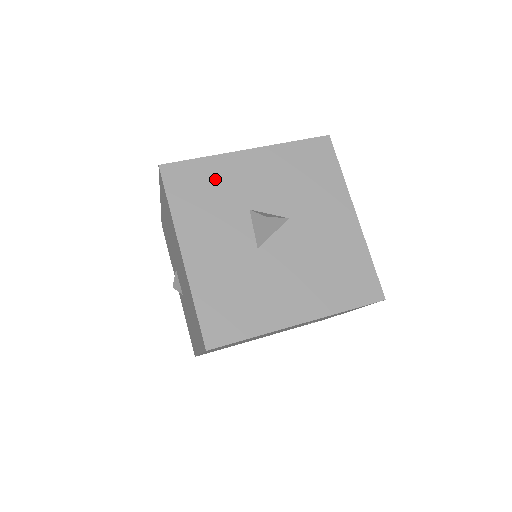
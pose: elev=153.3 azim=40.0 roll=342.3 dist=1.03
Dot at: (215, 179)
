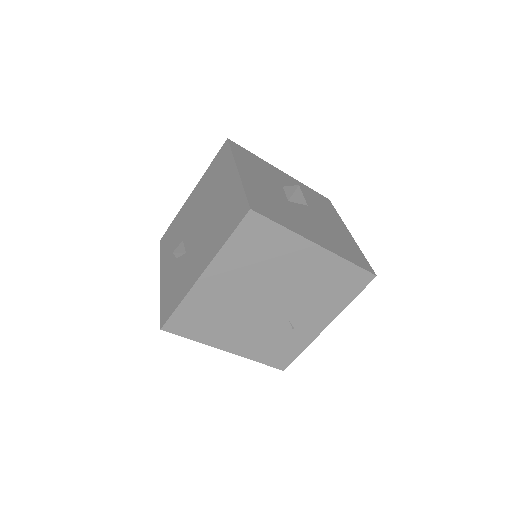
Dot at: (262, 165)
